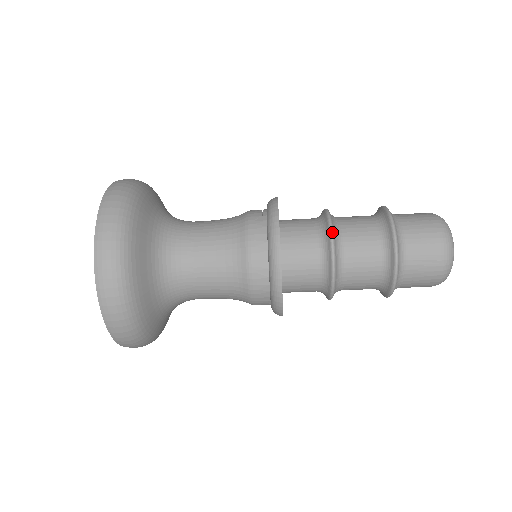
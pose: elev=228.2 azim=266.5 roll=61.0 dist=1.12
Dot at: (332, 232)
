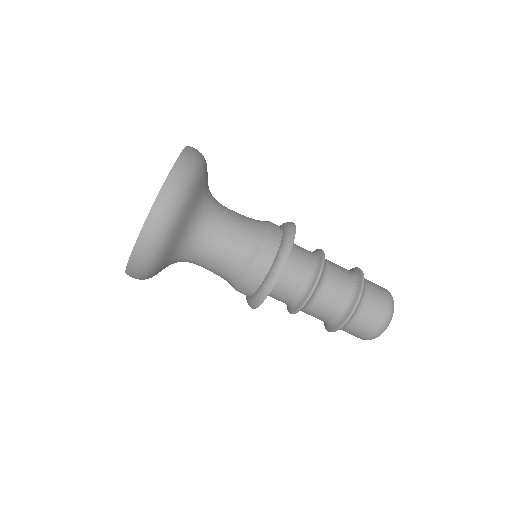
Dot at: (323, 266)
